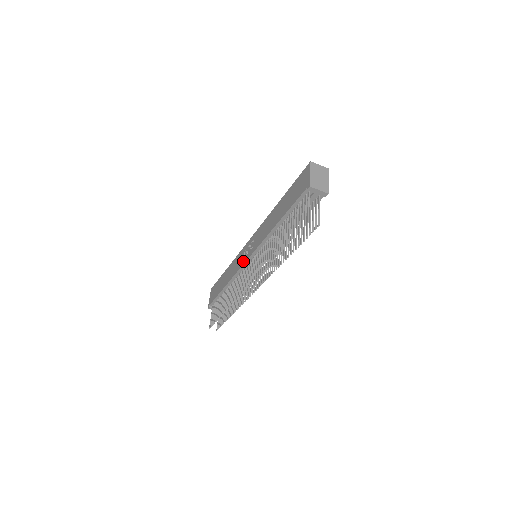
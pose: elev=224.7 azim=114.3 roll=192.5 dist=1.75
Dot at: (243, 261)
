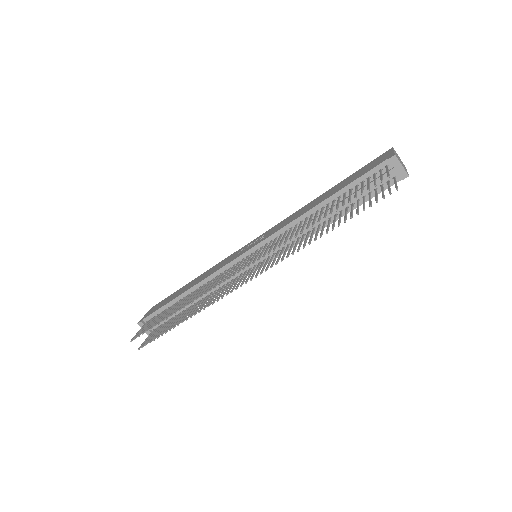
Dot at: (236, 256)
